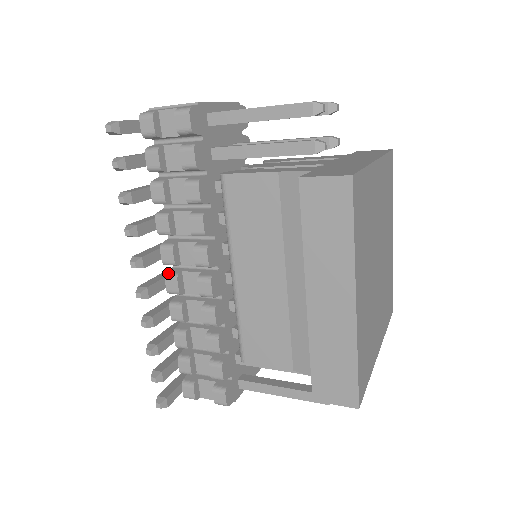
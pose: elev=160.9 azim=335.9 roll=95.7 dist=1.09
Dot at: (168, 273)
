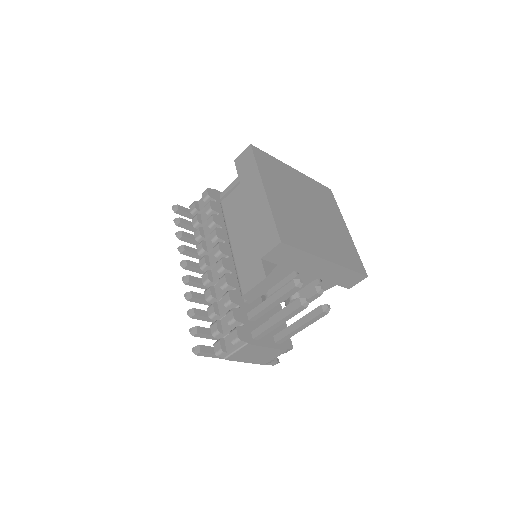
Dot at: occluded
